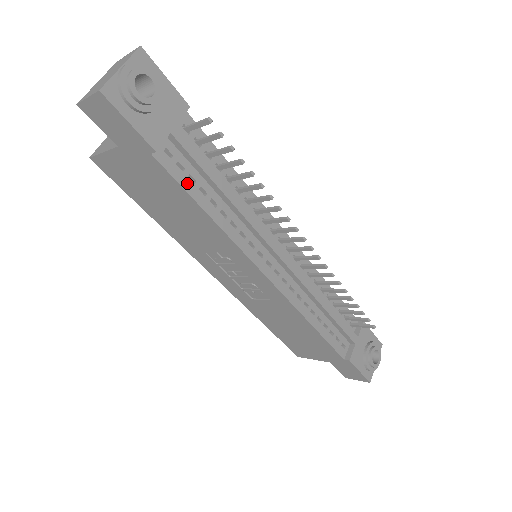
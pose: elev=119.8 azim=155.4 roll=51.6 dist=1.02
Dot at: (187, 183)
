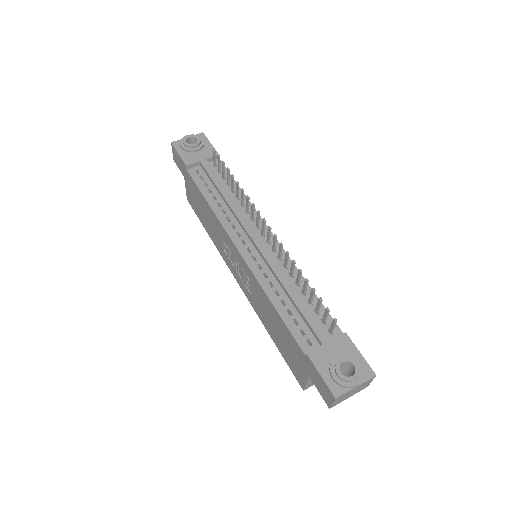
Dot at: (201, 185)
